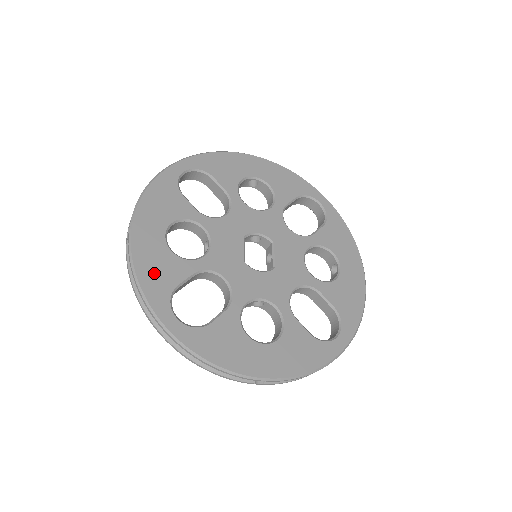
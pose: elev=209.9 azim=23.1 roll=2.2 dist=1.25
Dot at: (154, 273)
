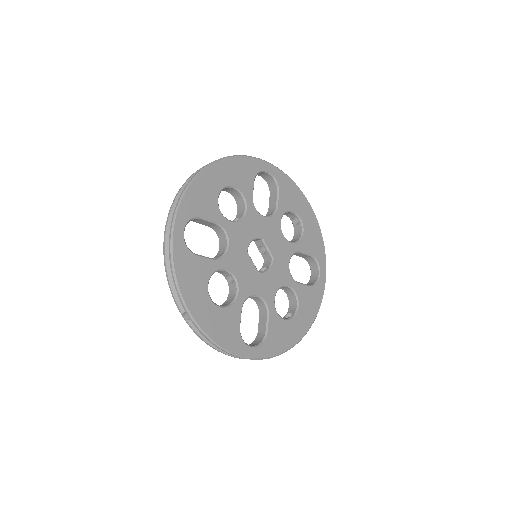
Dot at: (225, 333)
